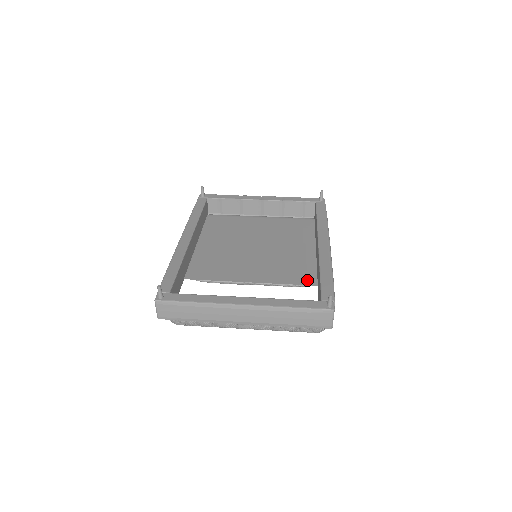
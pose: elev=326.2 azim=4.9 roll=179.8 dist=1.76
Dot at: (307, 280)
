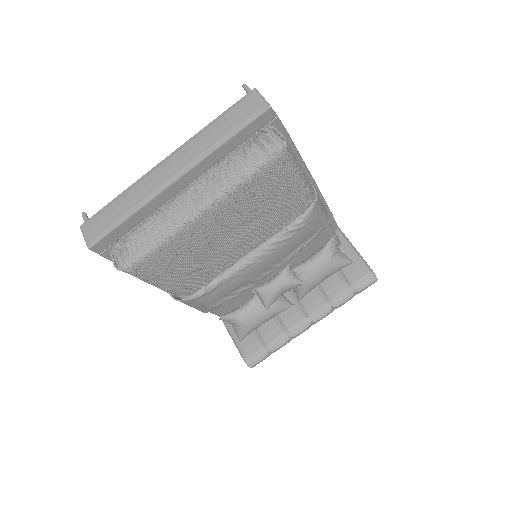
Dot at: occluded
